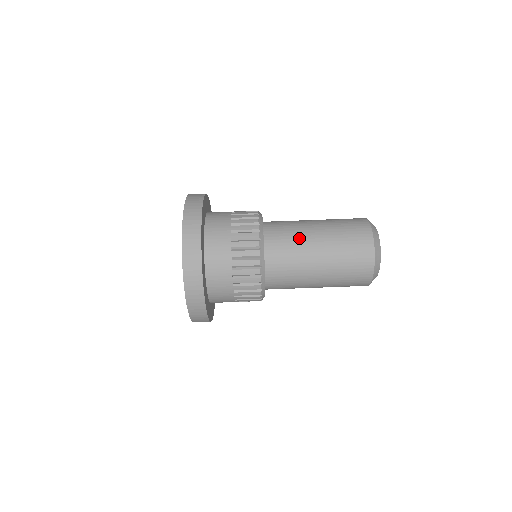
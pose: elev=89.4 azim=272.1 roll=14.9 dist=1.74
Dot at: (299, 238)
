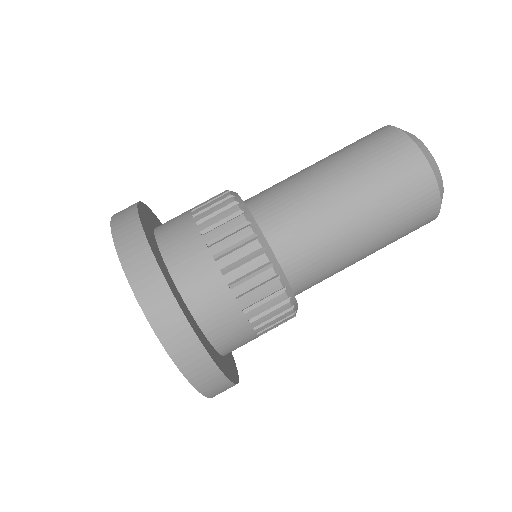
Dot at: (287, 178)
